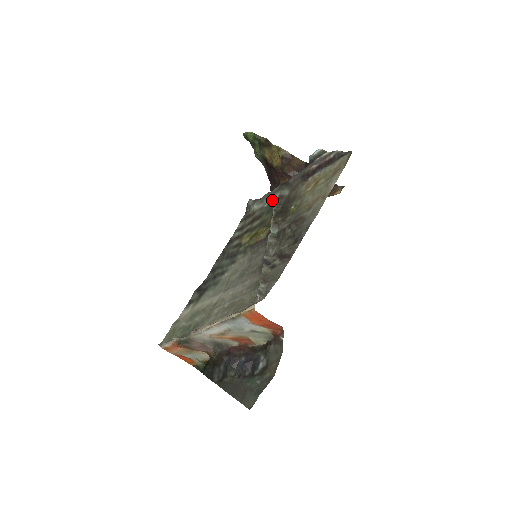
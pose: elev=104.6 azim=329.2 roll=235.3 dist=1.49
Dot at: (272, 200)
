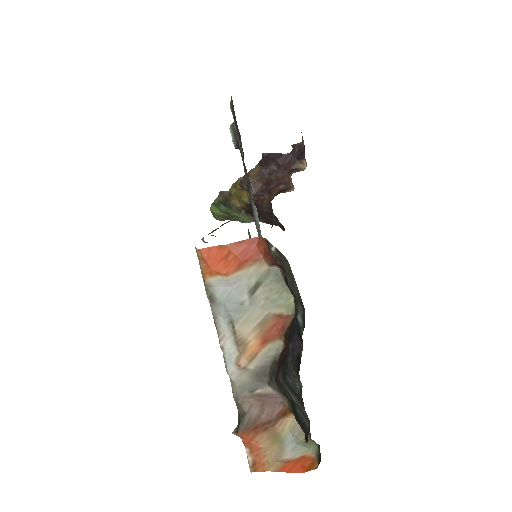
Dot at: occluded
